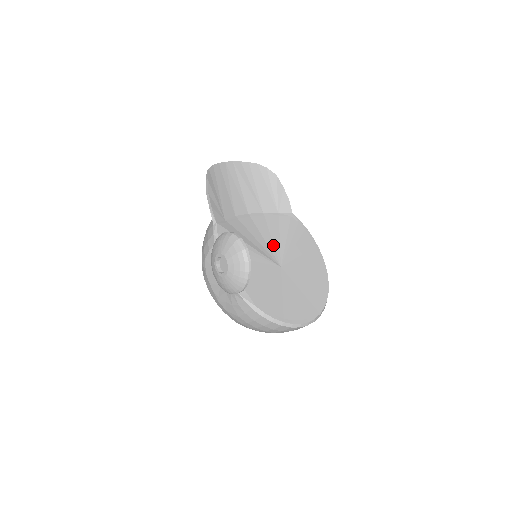
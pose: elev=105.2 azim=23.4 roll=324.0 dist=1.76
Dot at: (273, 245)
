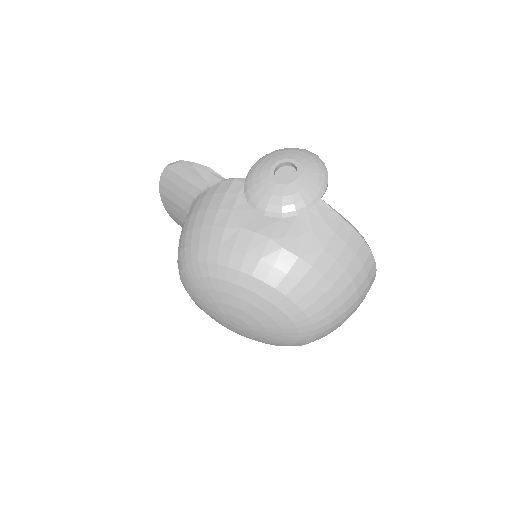
Dot at: occluded
